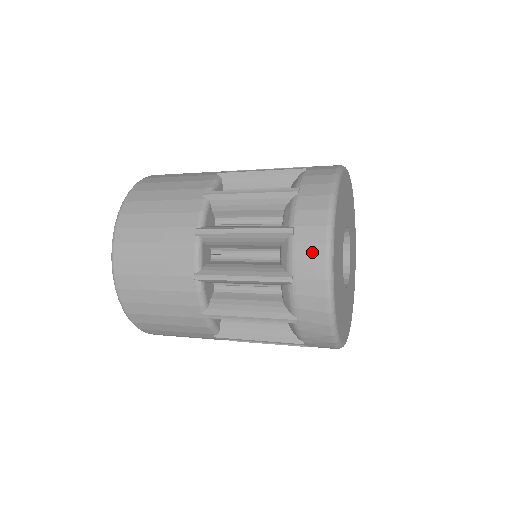
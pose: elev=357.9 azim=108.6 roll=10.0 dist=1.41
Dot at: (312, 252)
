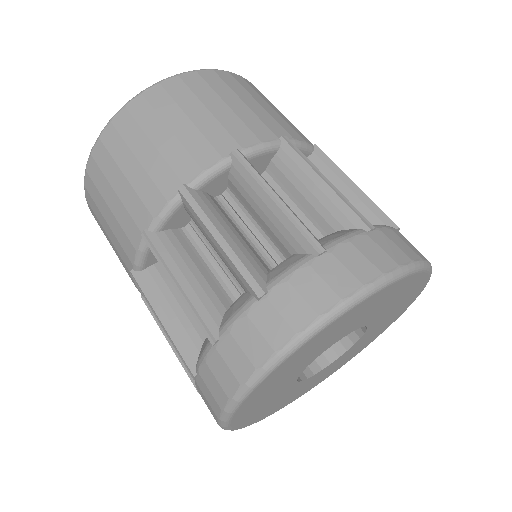
Dot at: occluded
